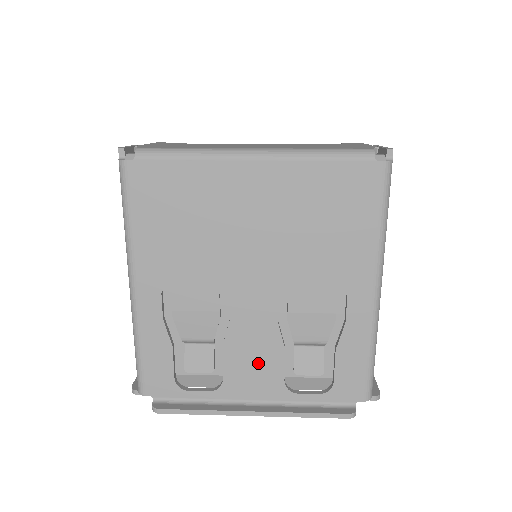
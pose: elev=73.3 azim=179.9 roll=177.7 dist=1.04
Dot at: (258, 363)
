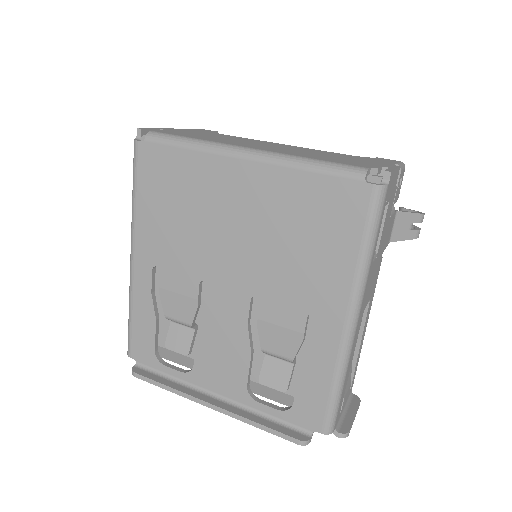
Dot at: (226, 360)
